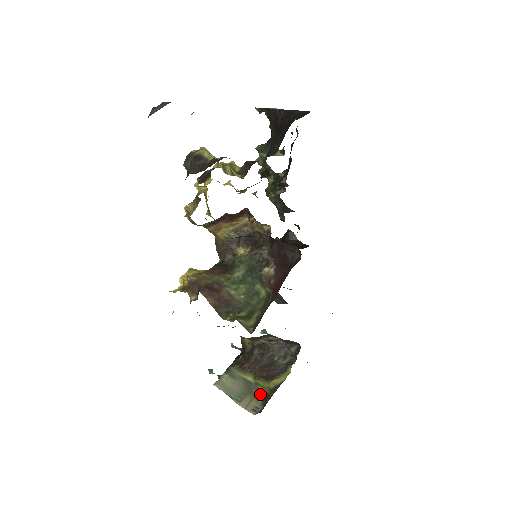
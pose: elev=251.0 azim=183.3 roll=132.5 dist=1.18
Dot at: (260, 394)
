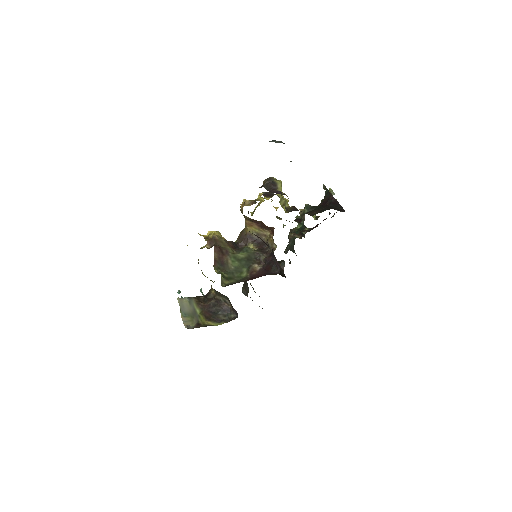
Dot at: (197, 322)
